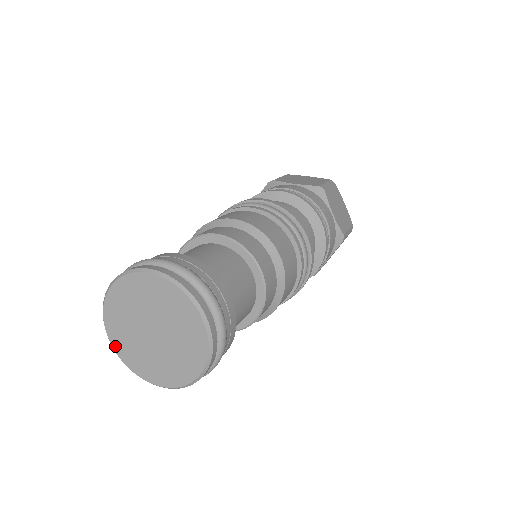
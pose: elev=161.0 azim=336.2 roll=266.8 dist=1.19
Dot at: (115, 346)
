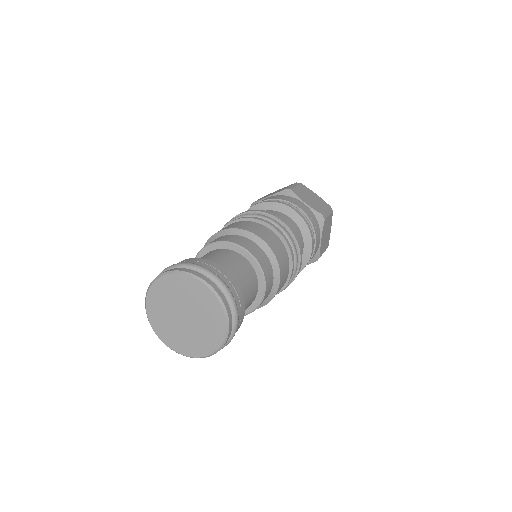
Dot at: (168, 344)
